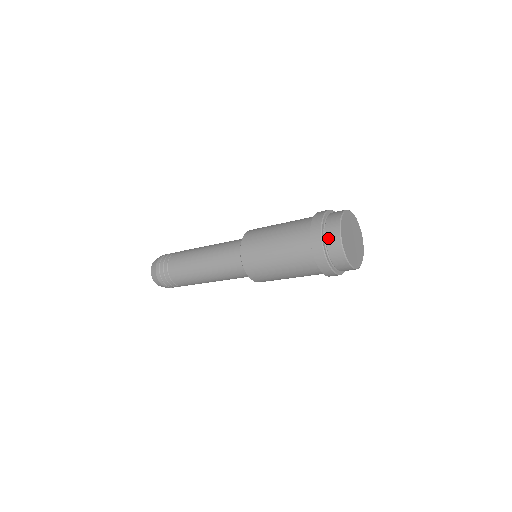
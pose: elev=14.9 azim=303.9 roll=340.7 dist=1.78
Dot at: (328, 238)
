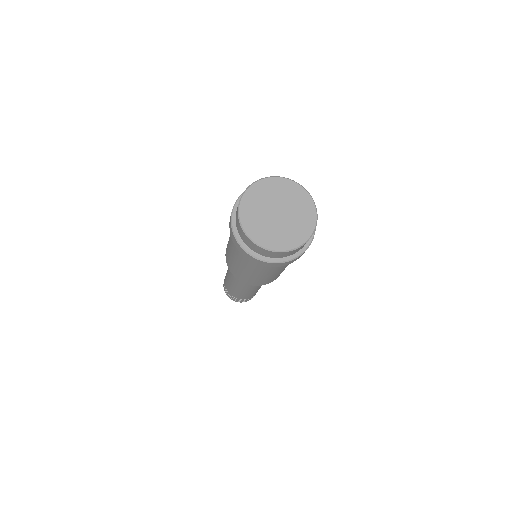
Dot at: (241, 236)
